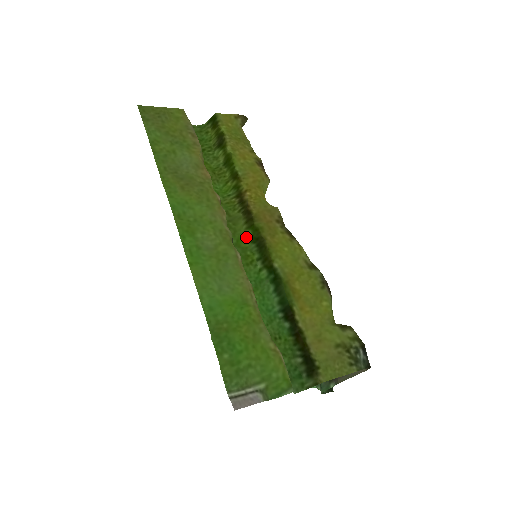
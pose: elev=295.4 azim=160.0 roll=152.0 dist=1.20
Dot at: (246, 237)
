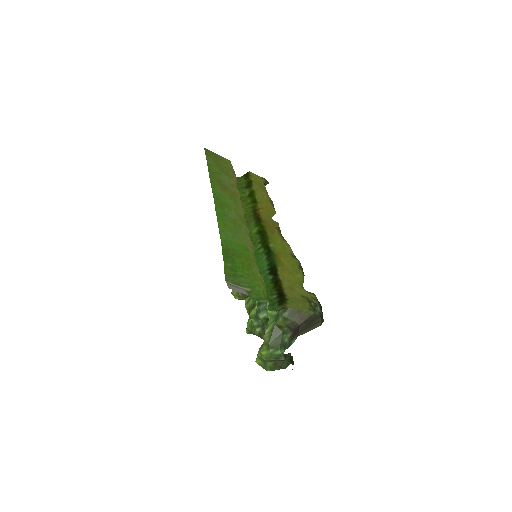
Dot at: (254, 231)
